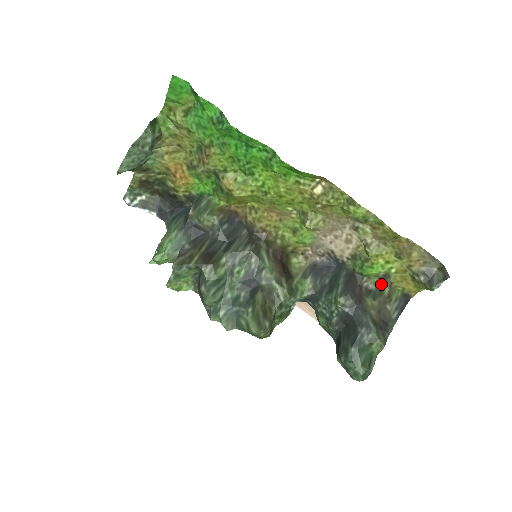
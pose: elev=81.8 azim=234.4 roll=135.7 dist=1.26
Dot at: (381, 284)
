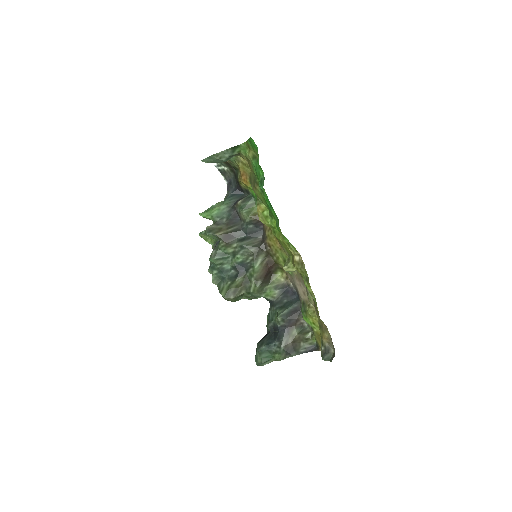
Dot at: (310, 329)
